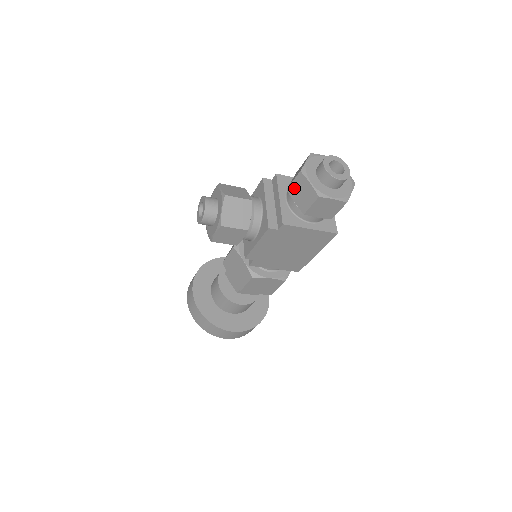
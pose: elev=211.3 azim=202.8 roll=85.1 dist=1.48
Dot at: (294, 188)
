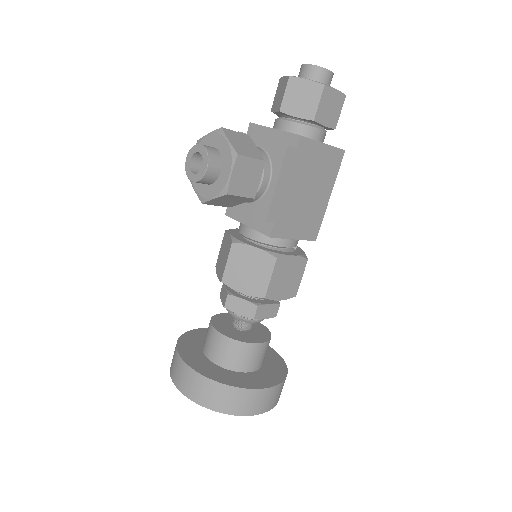
Dot at: (289, 101)
